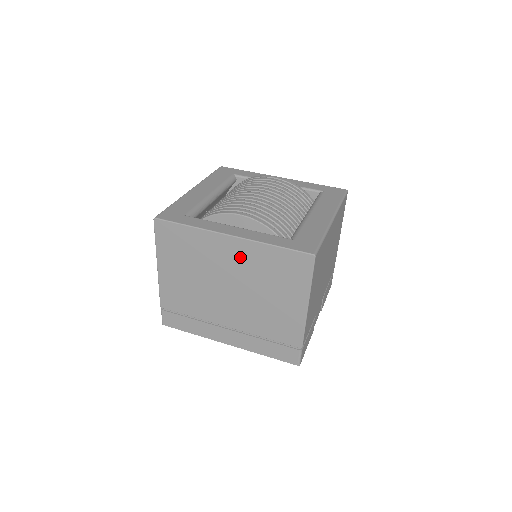
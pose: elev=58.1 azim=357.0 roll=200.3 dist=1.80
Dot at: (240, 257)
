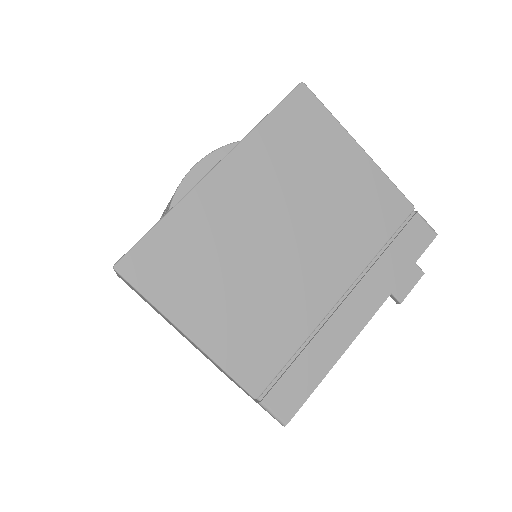
Dot at: (252, 180)
